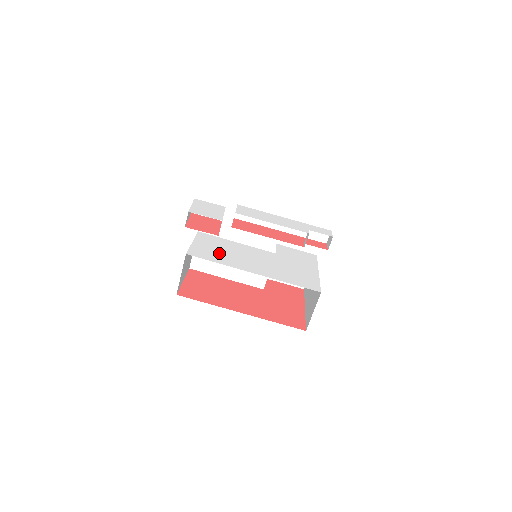
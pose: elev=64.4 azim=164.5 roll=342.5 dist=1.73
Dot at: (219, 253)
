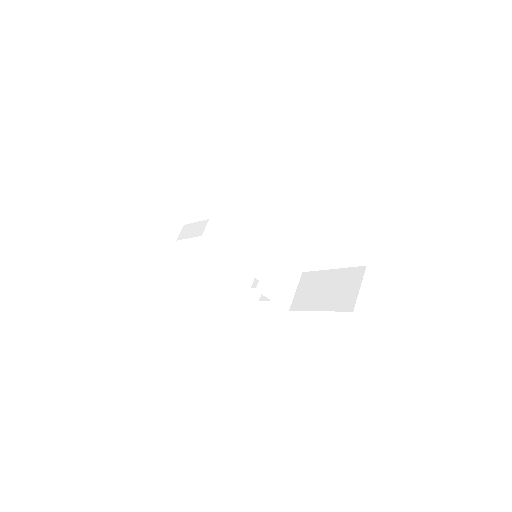
Dot at: occluded
